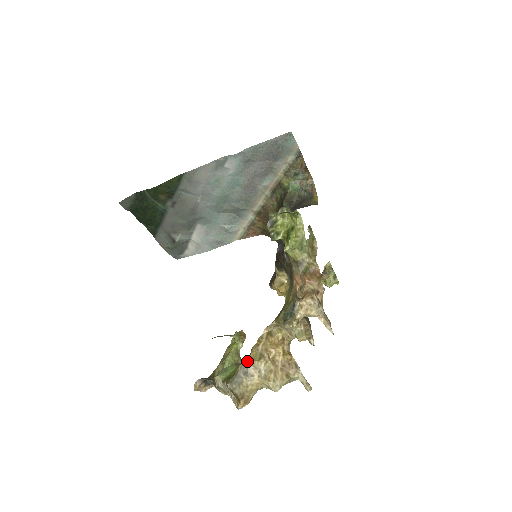
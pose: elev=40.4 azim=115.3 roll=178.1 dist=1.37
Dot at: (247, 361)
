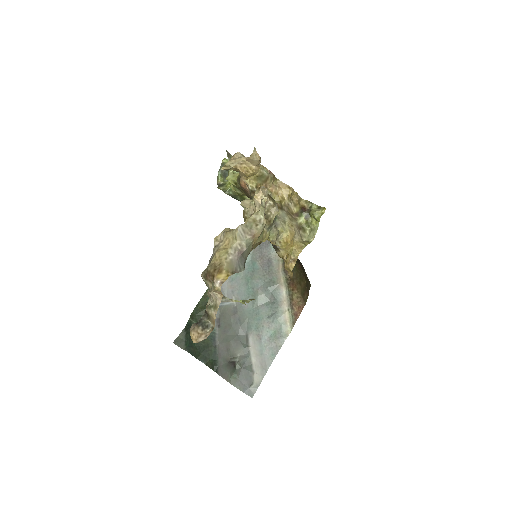
Dot at: occluded
